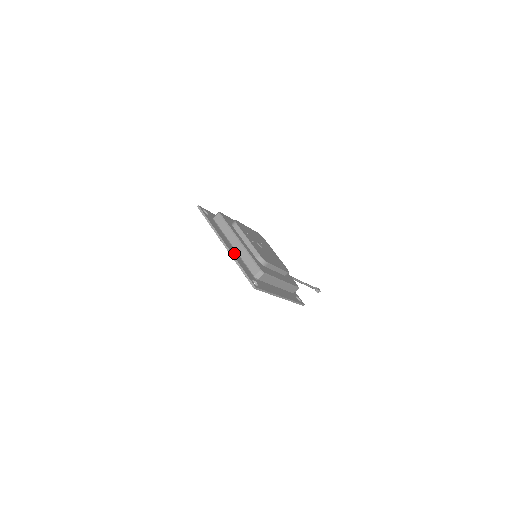
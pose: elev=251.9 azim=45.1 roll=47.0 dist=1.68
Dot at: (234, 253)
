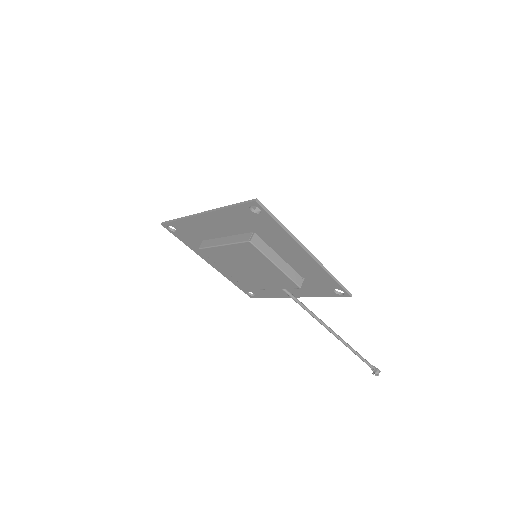
Dot at: (218, 215)
